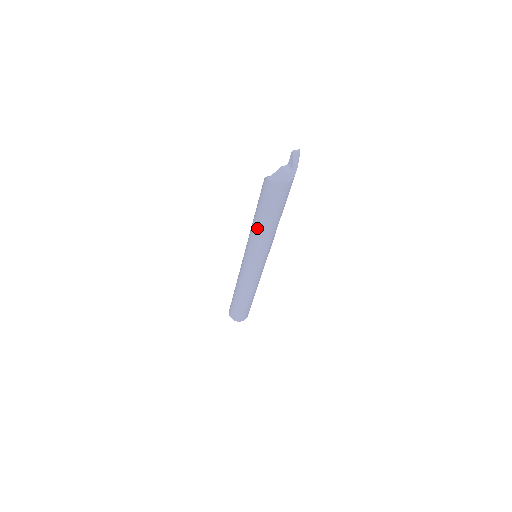
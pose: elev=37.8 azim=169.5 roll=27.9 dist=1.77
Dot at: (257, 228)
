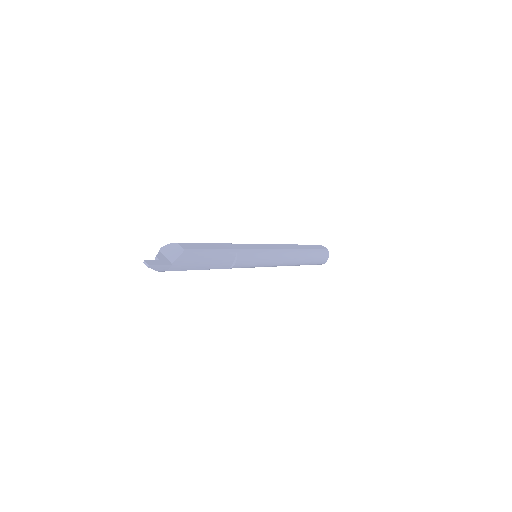
Dot at: occluded
